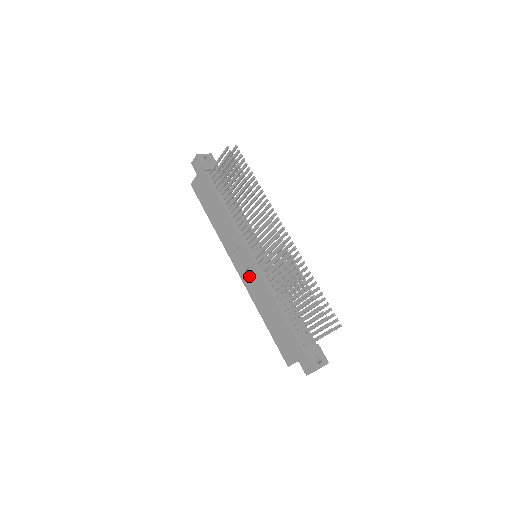
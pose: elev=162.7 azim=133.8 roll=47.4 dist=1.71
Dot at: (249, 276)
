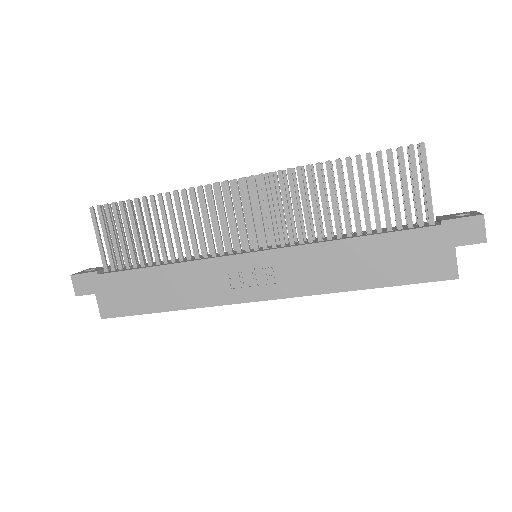
Dot at: (279, 277)
